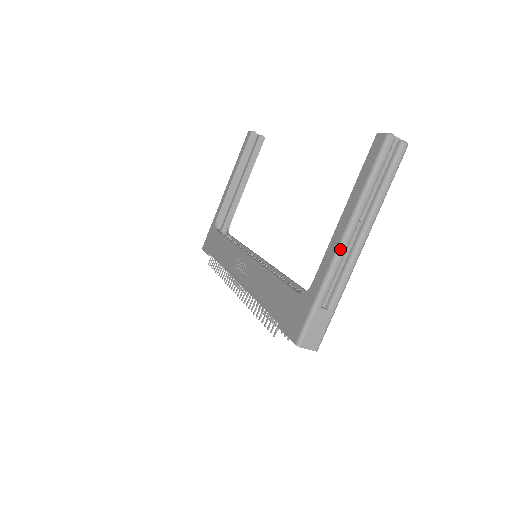
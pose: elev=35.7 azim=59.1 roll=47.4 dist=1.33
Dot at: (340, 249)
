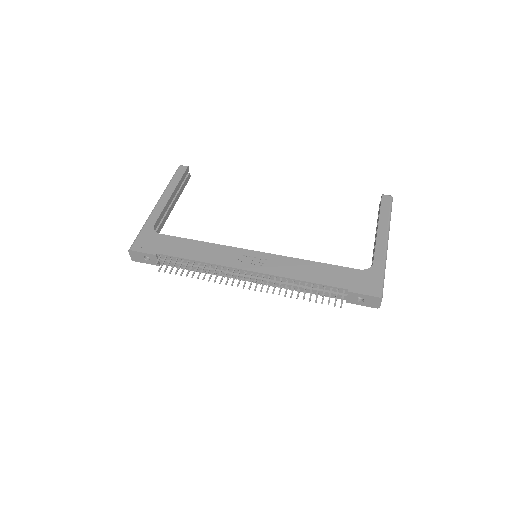
Dot at: occluded
